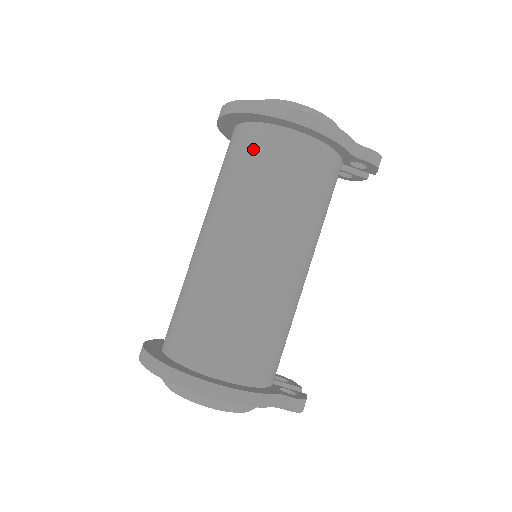
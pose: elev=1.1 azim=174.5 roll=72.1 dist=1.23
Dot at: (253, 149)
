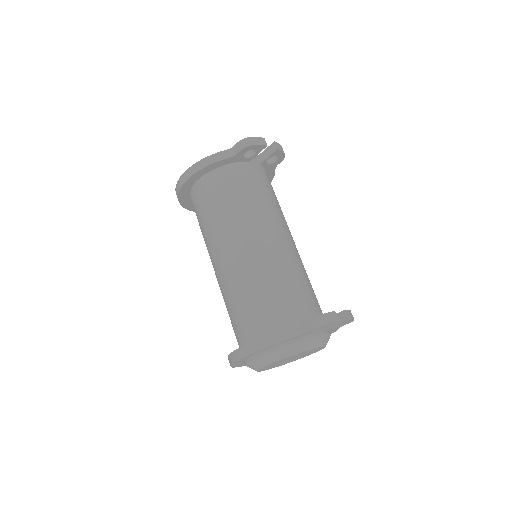
Dot at: (195, 210)
